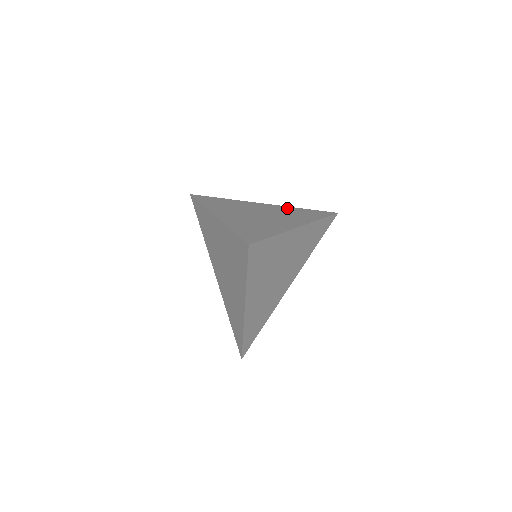
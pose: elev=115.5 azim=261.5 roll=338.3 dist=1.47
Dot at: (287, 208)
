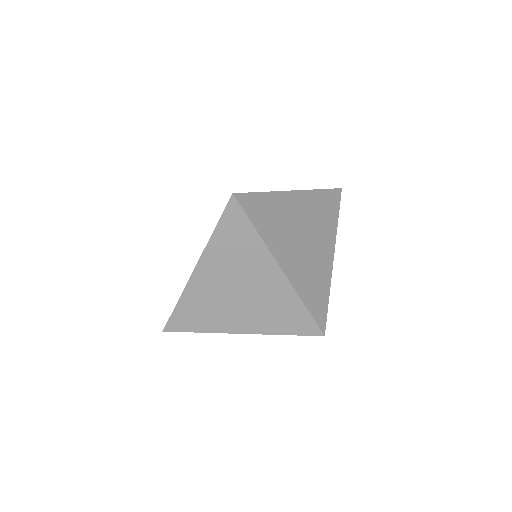
Dot at: (290, 297)
